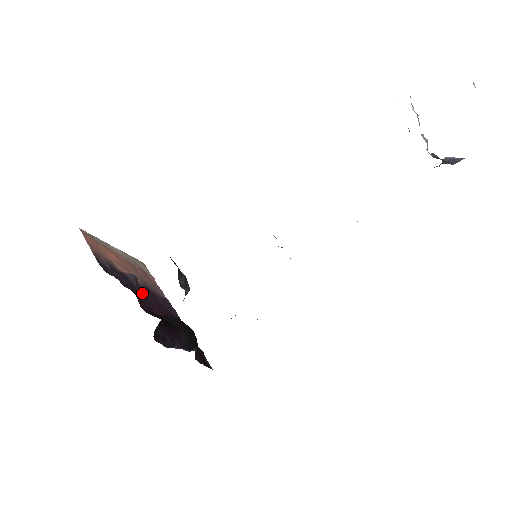
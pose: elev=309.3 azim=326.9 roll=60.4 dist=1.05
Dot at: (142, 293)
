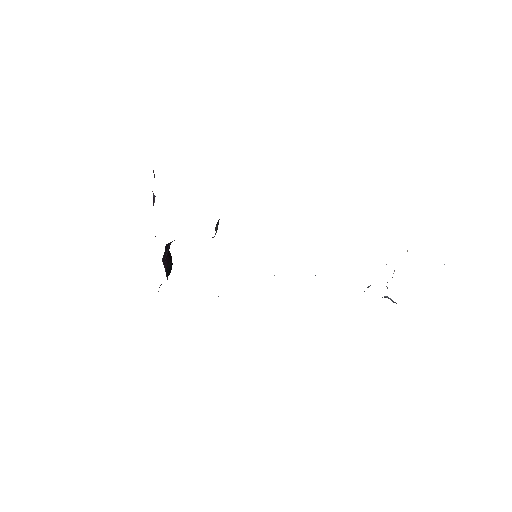
Dot at: occluded
